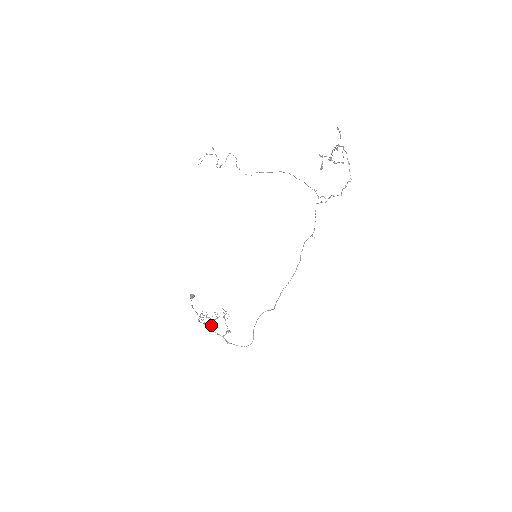
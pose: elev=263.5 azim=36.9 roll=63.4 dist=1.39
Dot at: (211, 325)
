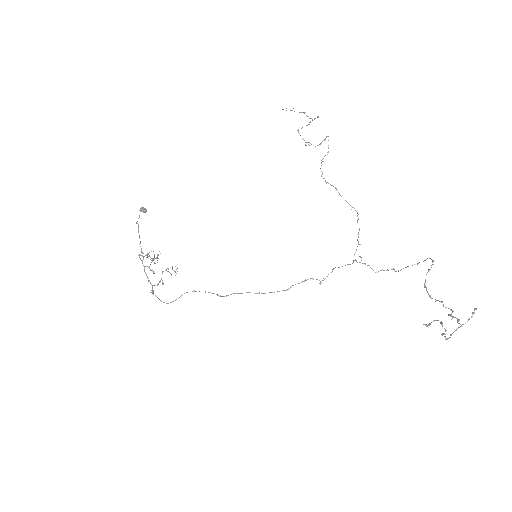
Dot at: (148, 267)
